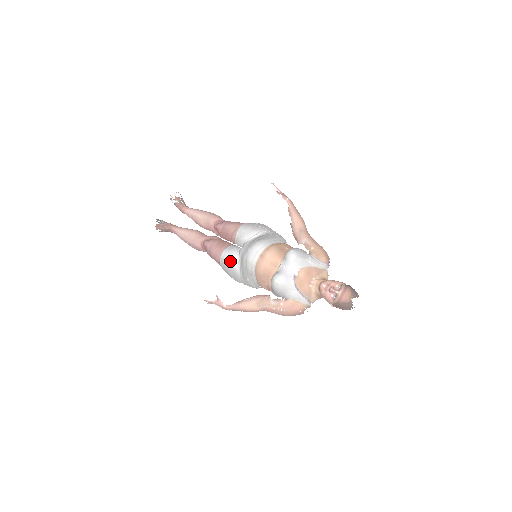
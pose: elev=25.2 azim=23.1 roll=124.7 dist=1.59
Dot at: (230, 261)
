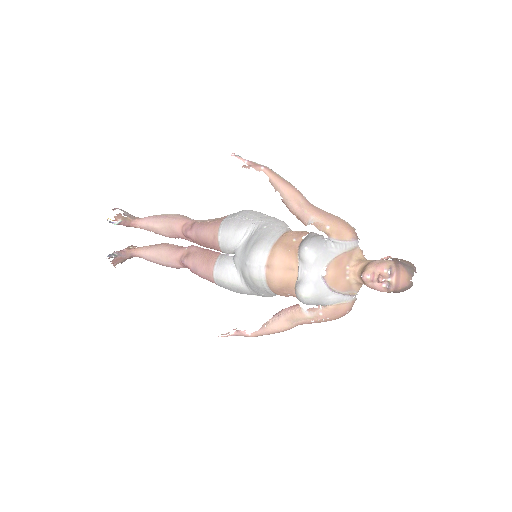
Dot at: (229, 280)
